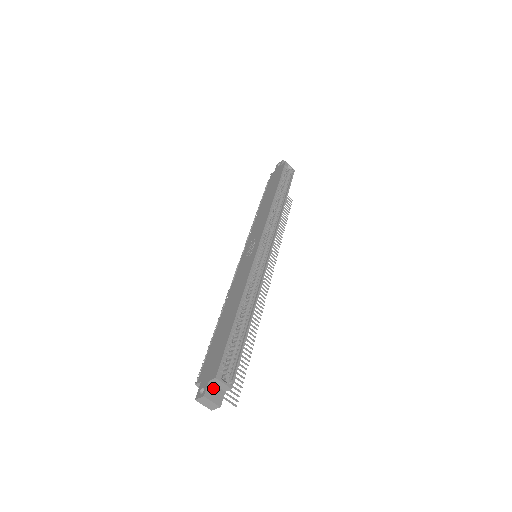
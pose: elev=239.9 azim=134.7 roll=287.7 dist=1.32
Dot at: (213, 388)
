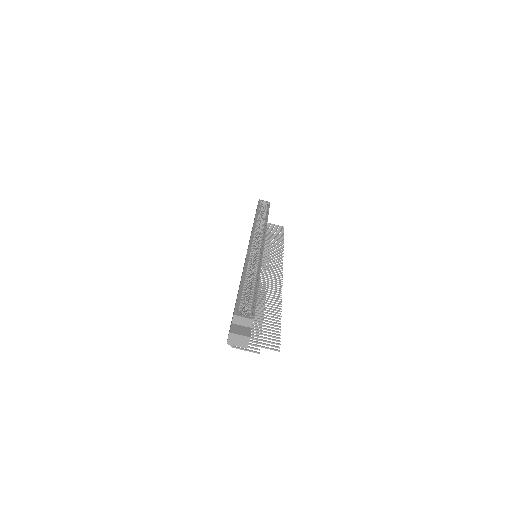
Dot at: (237, 327)
